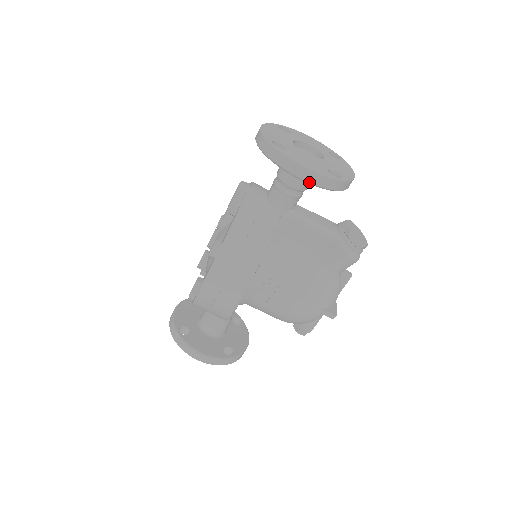
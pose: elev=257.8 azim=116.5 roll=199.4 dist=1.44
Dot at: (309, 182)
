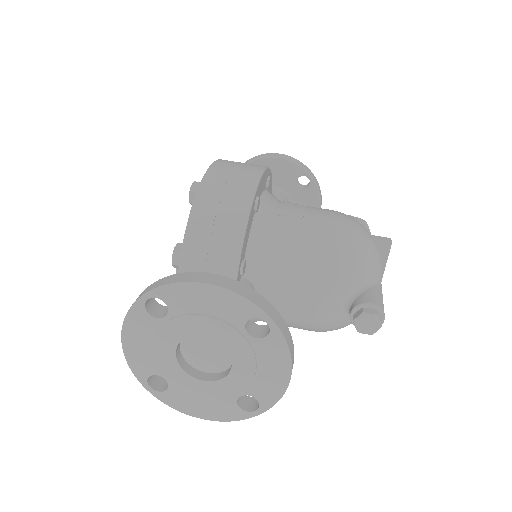
Dot at: (287, 159)
